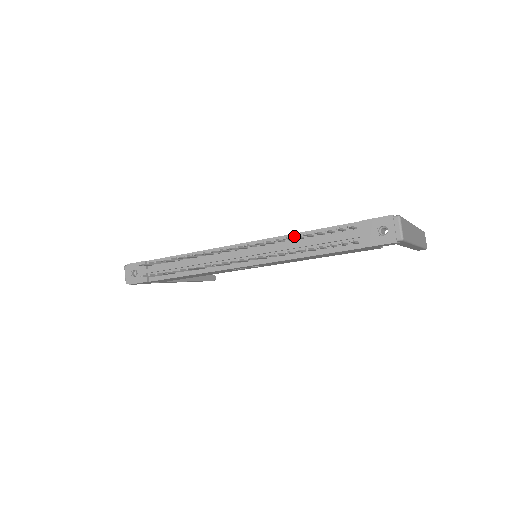
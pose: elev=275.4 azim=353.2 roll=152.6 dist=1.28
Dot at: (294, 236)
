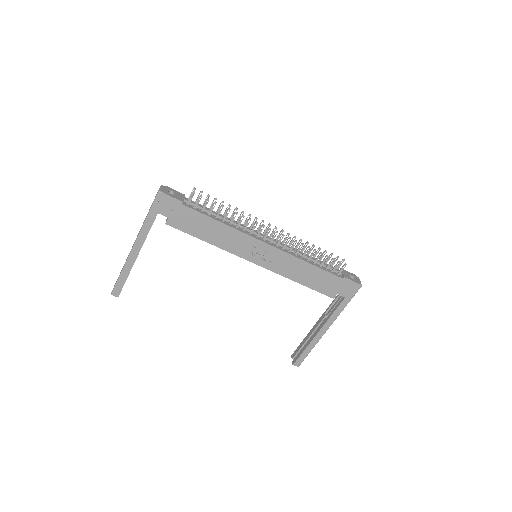
Dot at: (314, 245)
